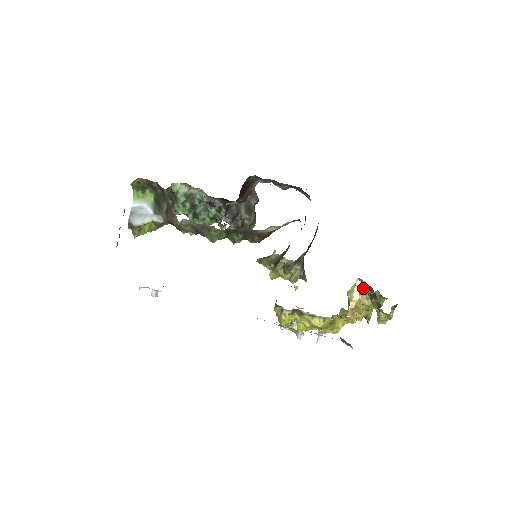
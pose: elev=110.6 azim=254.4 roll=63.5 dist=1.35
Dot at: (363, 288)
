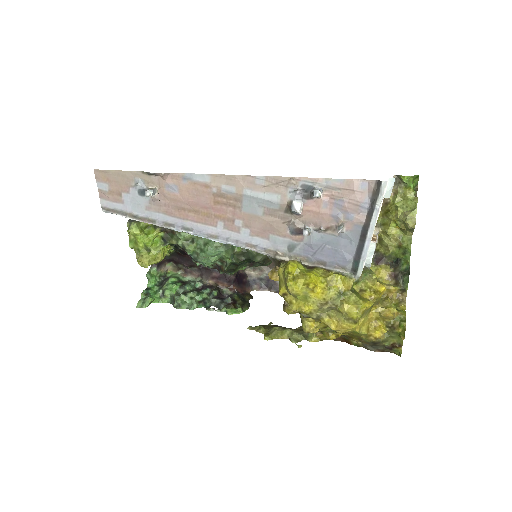
Dot at: (382, 267)
